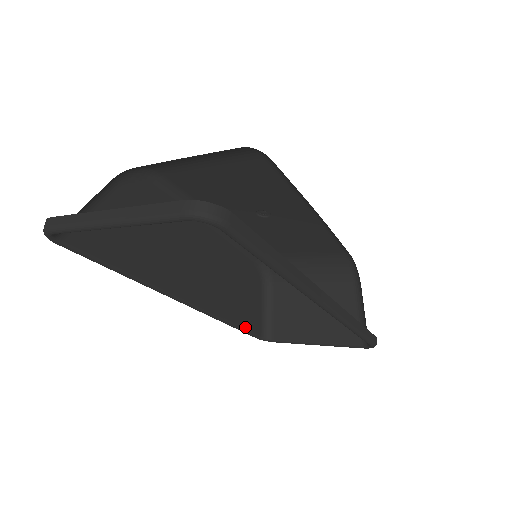
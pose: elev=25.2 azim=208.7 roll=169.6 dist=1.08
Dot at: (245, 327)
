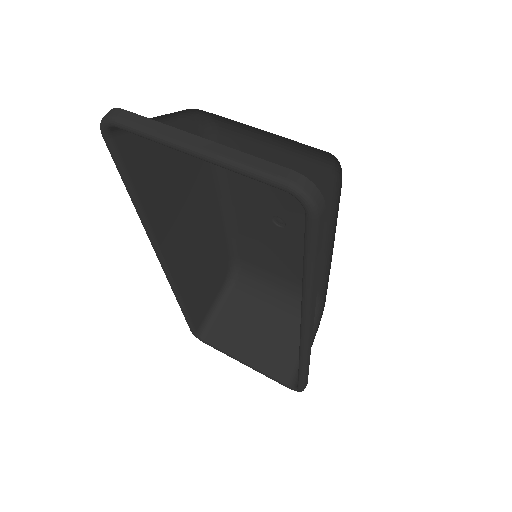
Dot at: (191, 315)
